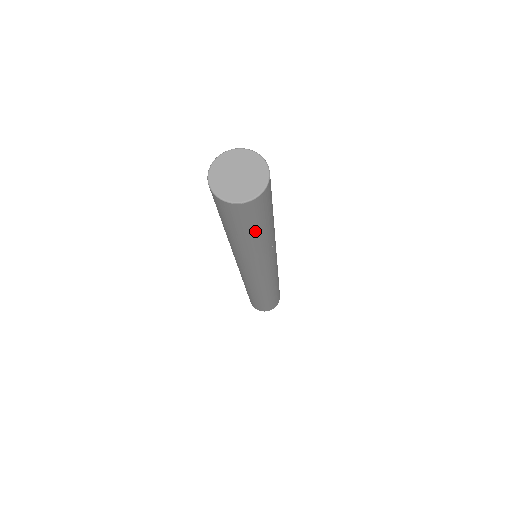
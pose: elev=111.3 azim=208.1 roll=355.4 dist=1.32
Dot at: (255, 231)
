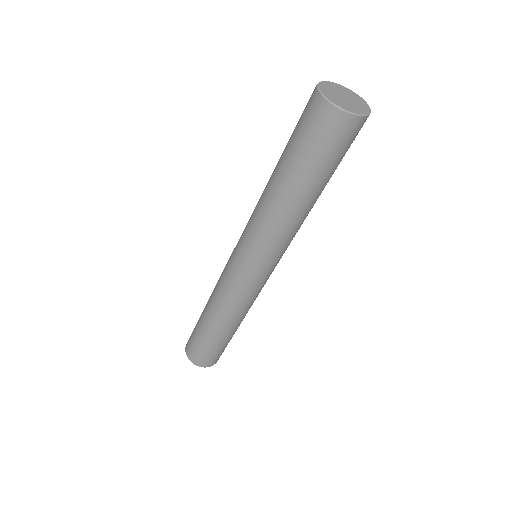
Dot at: (316, 174)
